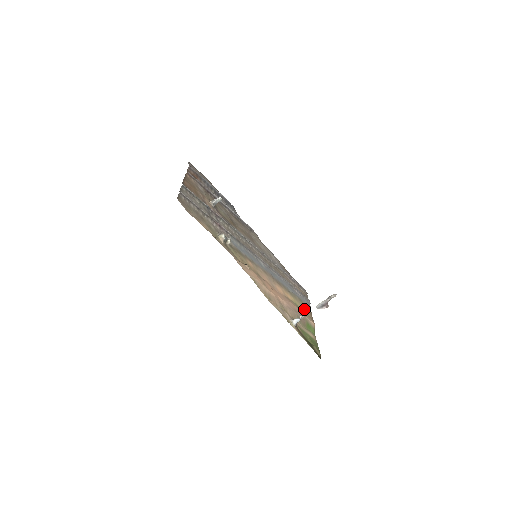
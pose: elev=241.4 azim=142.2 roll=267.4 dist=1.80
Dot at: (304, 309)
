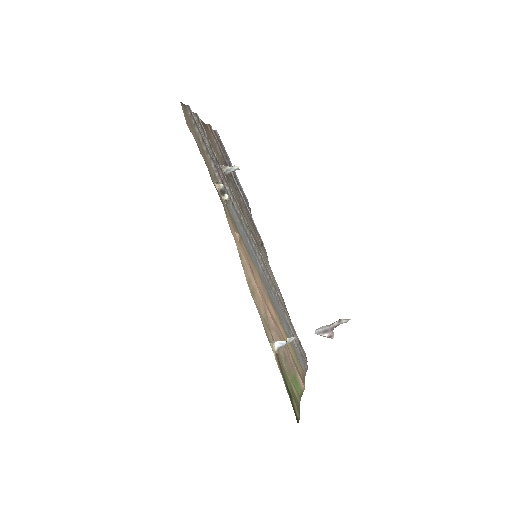
Dot at: (296, 363)
